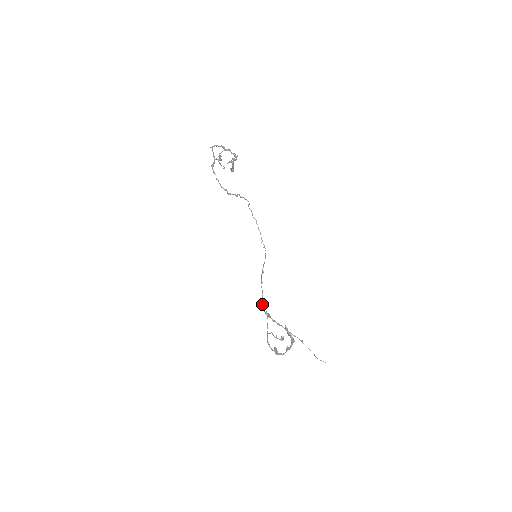
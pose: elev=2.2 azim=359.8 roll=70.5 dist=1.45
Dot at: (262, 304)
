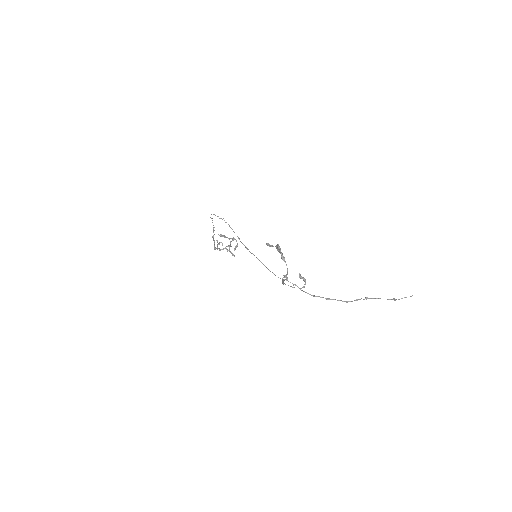
Dot at: occluded
